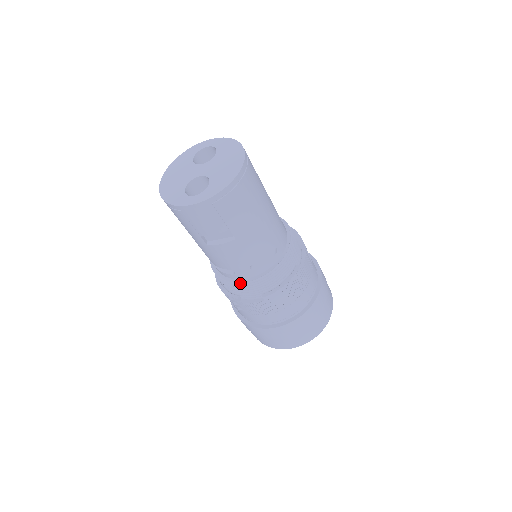
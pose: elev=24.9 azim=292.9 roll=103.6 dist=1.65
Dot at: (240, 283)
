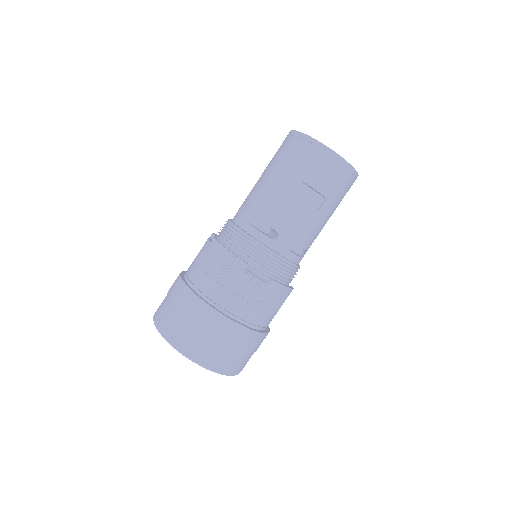
Dot at: (269, 251)
